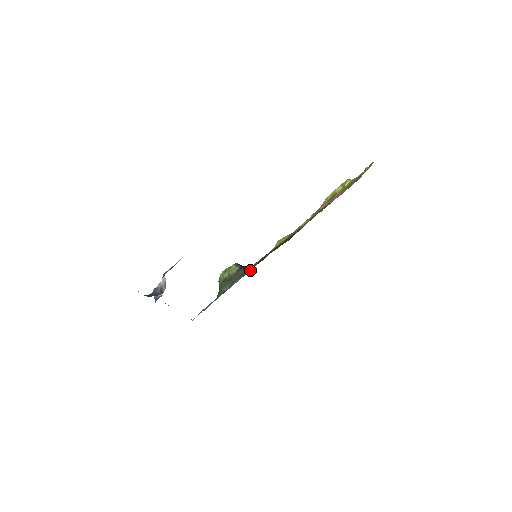
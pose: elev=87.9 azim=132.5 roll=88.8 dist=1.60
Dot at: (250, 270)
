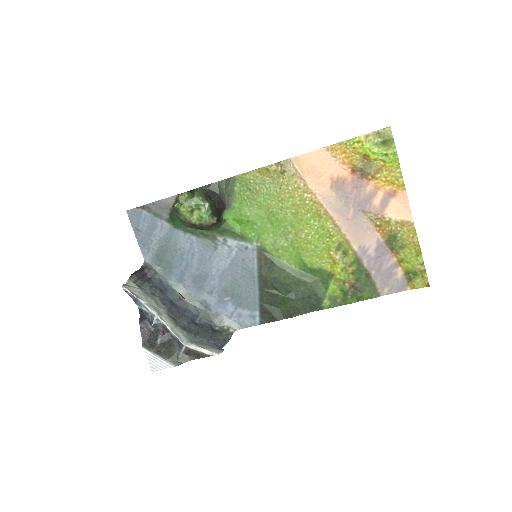
Dot at: occluded
